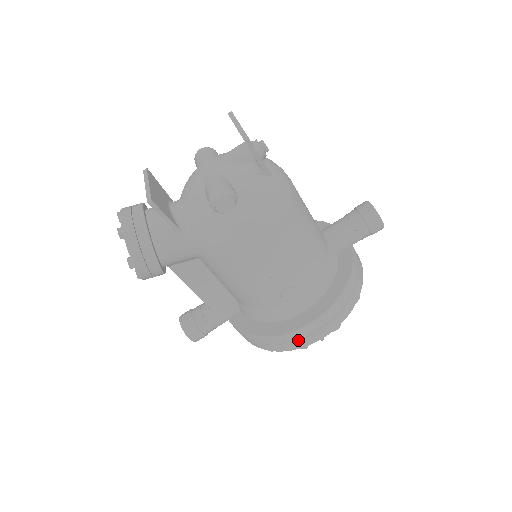
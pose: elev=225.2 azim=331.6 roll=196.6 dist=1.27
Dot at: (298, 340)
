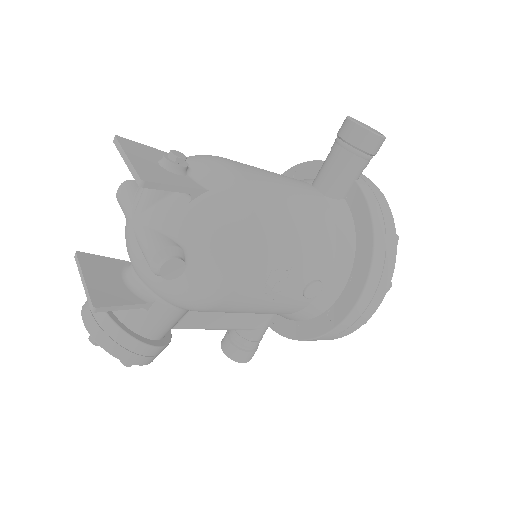
Dot at: (351, 325)
